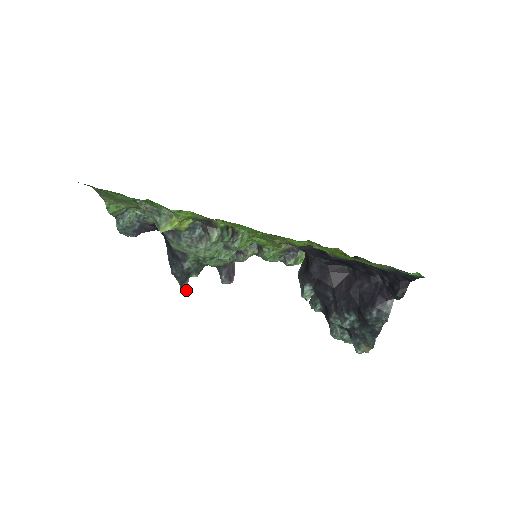
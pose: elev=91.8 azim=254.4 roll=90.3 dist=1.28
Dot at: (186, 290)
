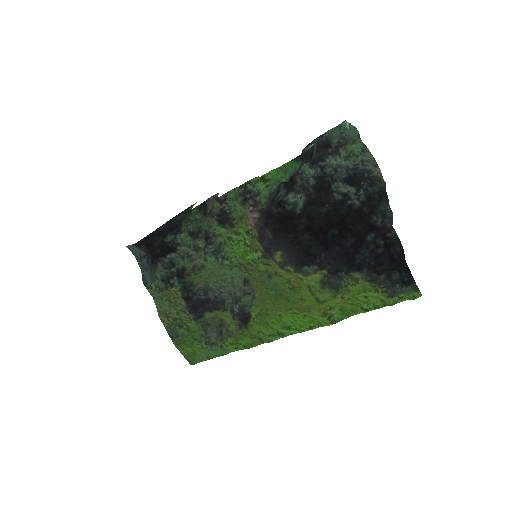
Dot at: occluded
